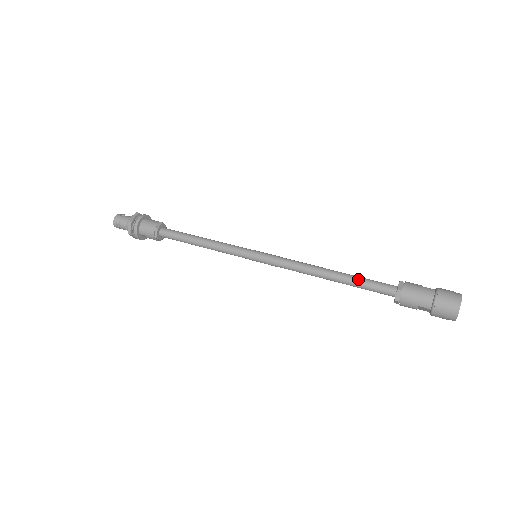
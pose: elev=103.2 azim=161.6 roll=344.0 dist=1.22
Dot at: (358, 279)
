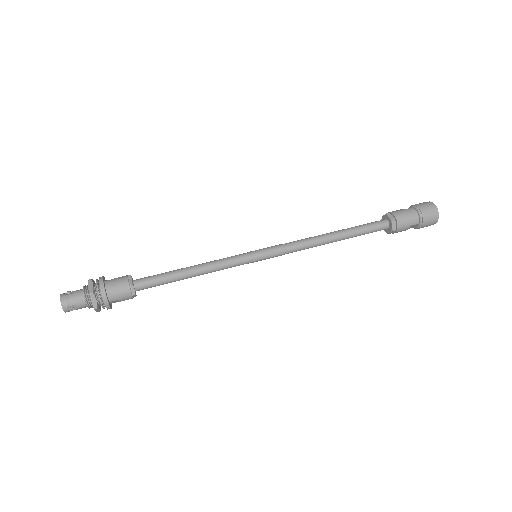
Dot at: (357, 229)
